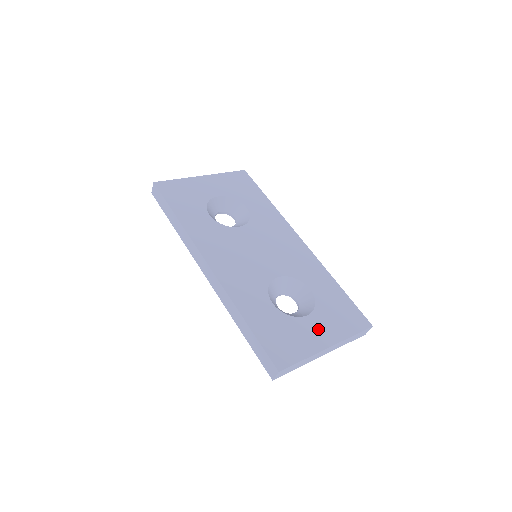
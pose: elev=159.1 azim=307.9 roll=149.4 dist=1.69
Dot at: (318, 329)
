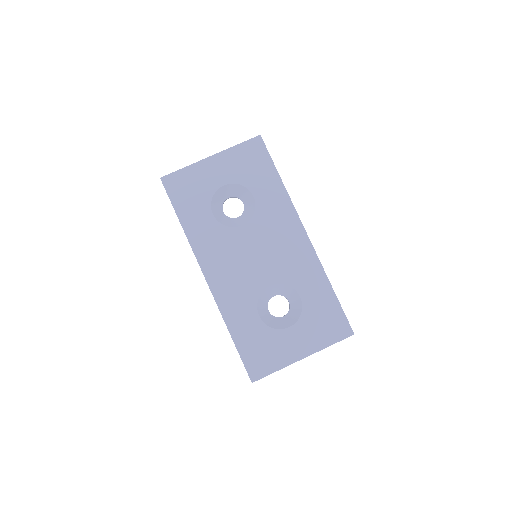
Dot at: (297, 341)
